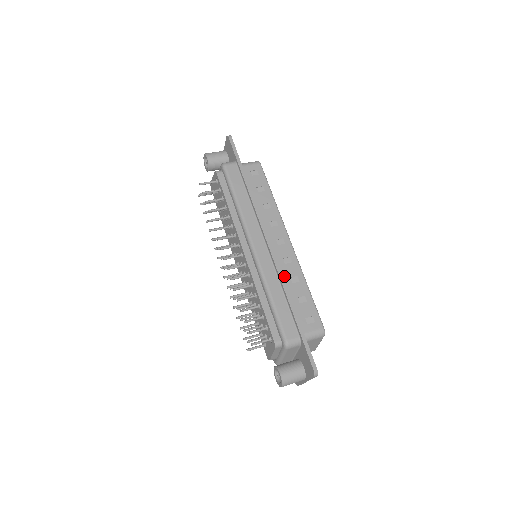
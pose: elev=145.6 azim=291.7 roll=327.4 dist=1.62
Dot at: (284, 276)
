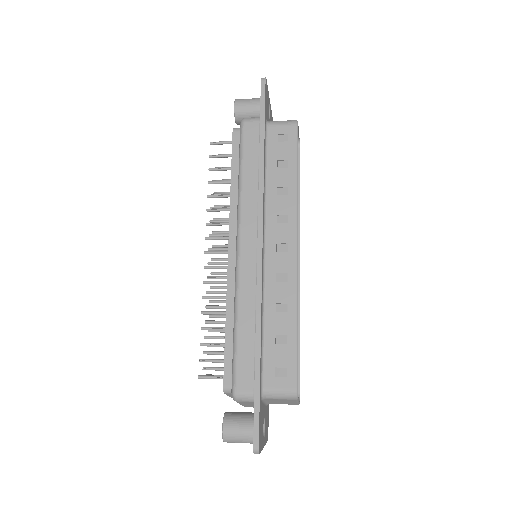
Dot at: (268, 299)
